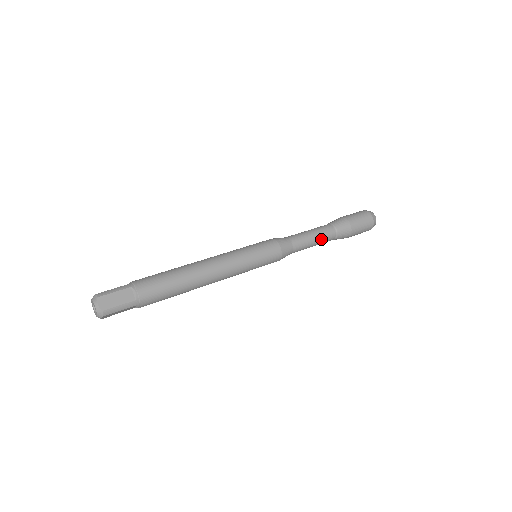
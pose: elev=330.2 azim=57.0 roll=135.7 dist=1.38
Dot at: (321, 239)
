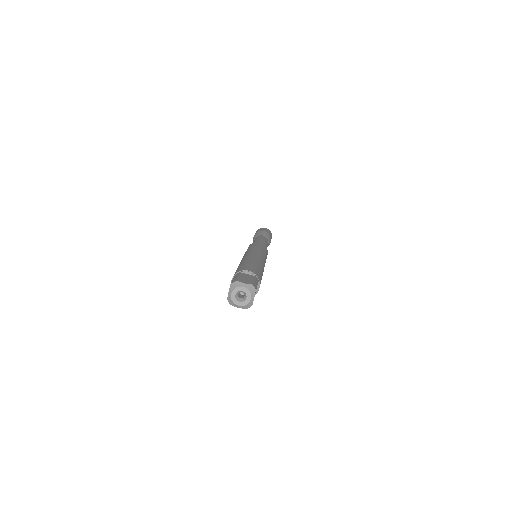
Dot at: occluded
